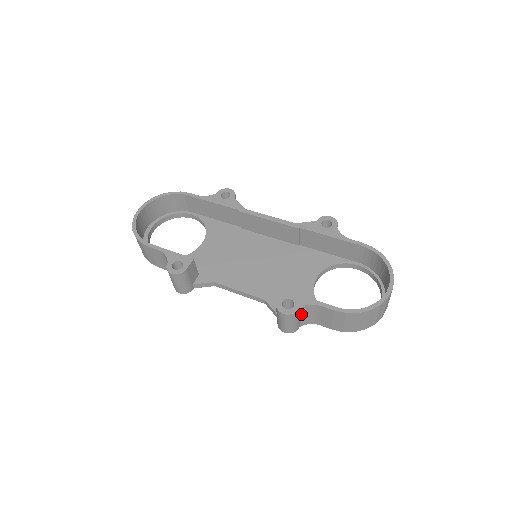
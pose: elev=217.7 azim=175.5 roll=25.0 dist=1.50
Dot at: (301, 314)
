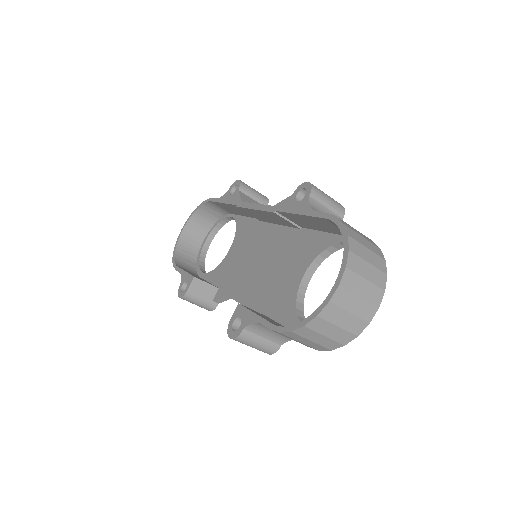
Dot at: (259, 333)
